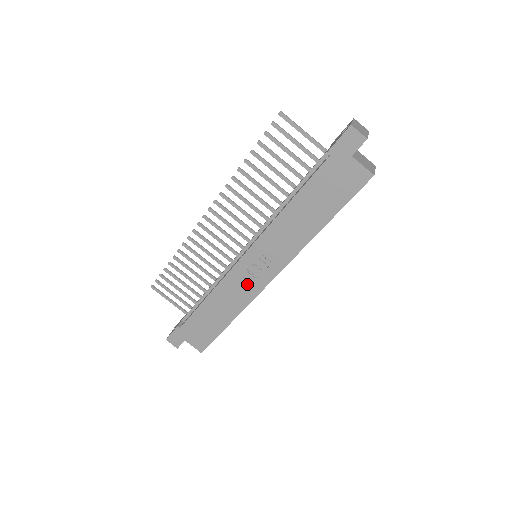
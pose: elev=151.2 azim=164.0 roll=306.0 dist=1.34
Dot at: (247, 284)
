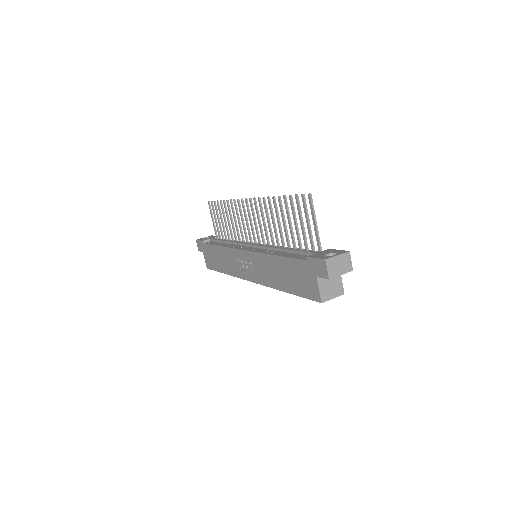
Dot at: (239, 266)
